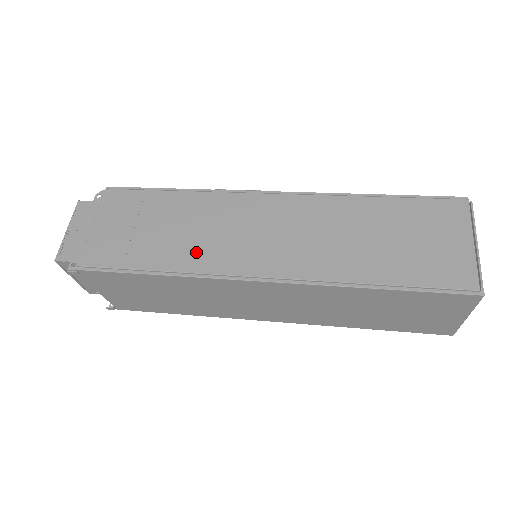
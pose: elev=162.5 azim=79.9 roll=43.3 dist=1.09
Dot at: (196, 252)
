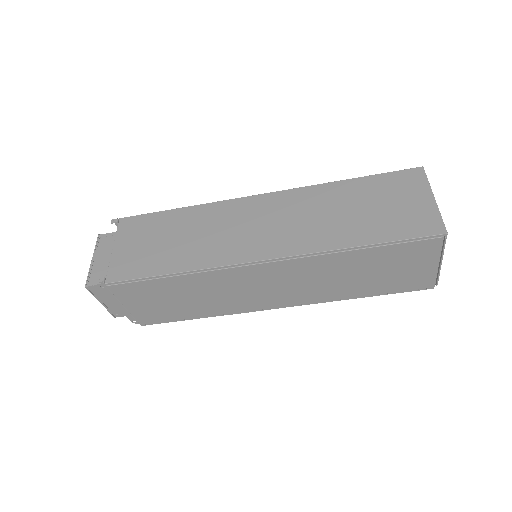
Dot at: occluded
